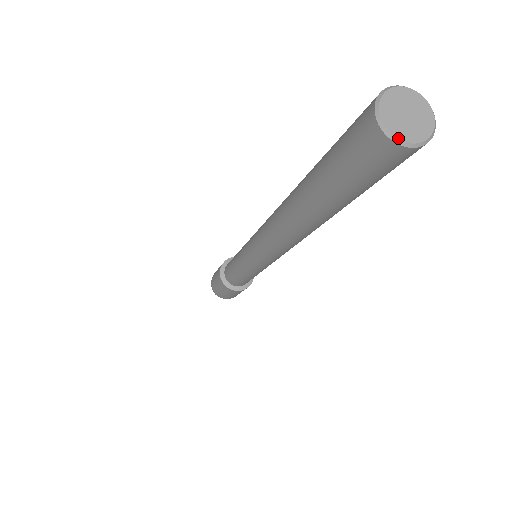
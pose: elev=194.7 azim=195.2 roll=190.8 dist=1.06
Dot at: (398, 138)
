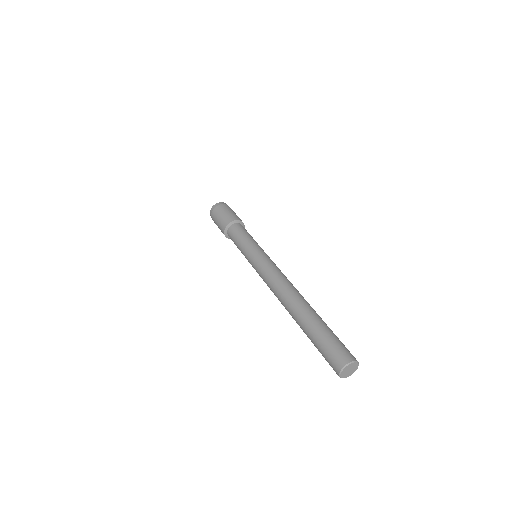
Dot at: occluded
